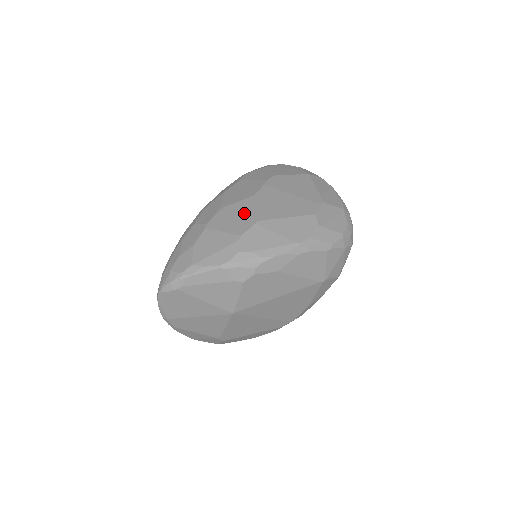
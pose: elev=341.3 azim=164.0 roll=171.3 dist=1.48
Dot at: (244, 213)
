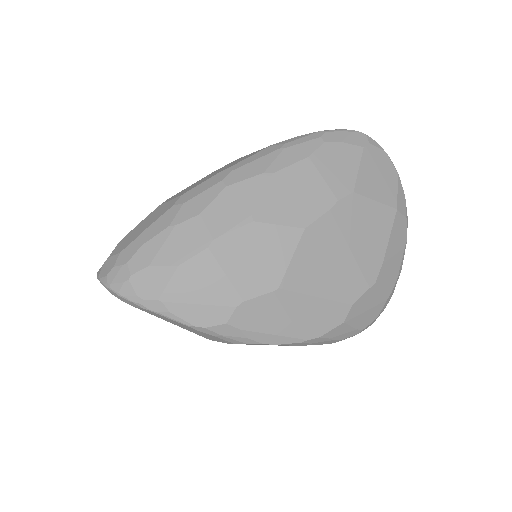
Dot at: (271, 258)
